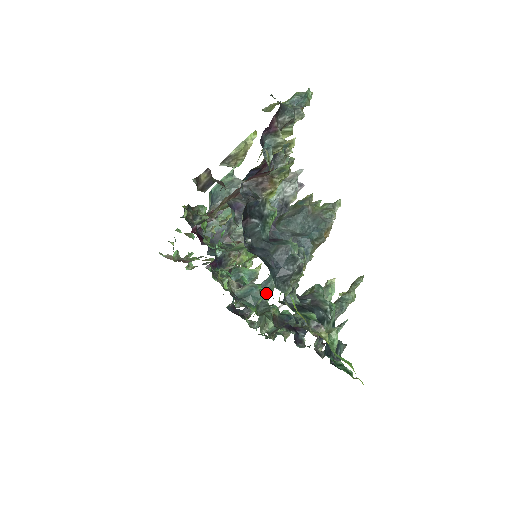
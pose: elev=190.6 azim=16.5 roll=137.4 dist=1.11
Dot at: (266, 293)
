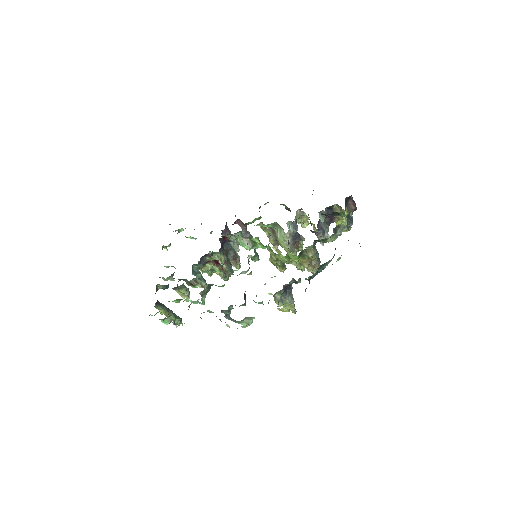
Dot at: occluded
